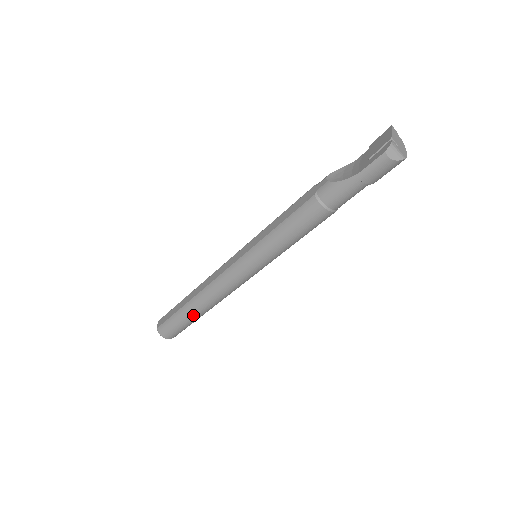
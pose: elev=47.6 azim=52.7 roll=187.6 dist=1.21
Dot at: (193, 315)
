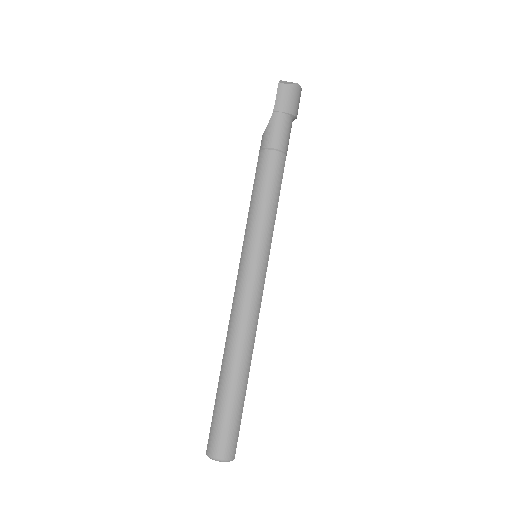
Dot at: (232, 380)
